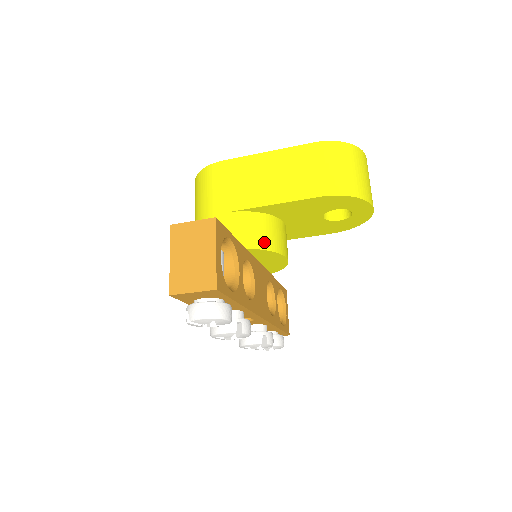
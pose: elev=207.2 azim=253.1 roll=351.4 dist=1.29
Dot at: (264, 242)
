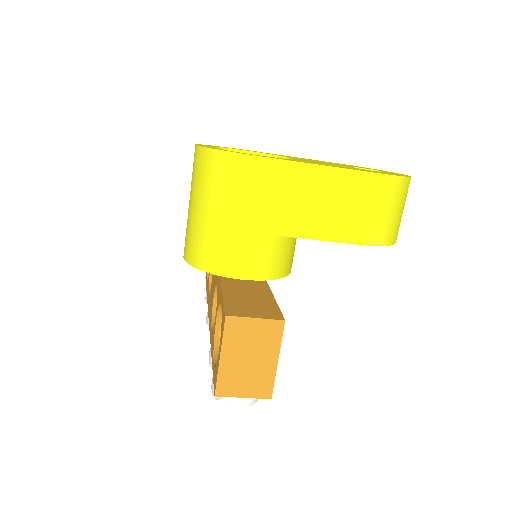
Dot at: (283, 269)
